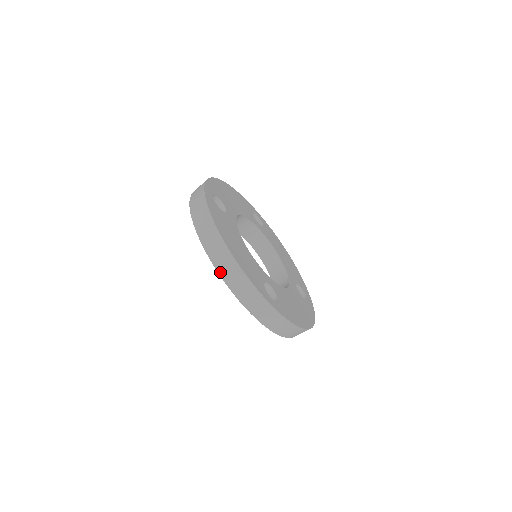
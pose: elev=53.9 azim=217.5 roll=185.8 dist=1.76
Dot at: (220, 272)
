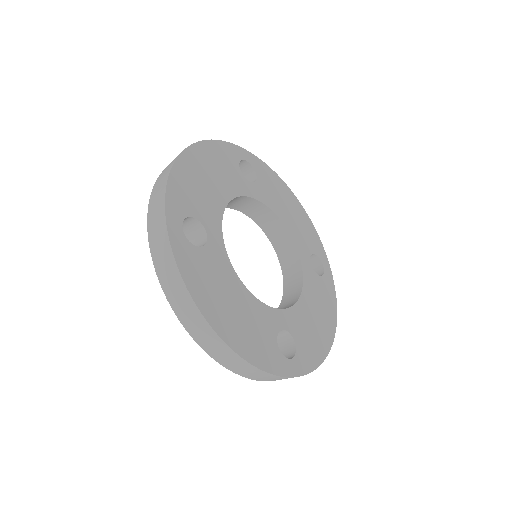
Dot at: (218, 361)
